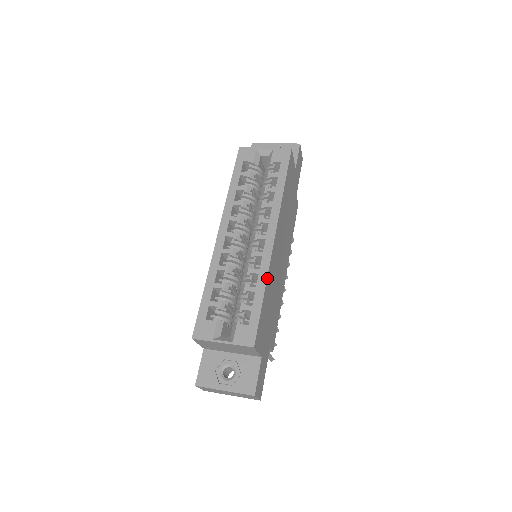
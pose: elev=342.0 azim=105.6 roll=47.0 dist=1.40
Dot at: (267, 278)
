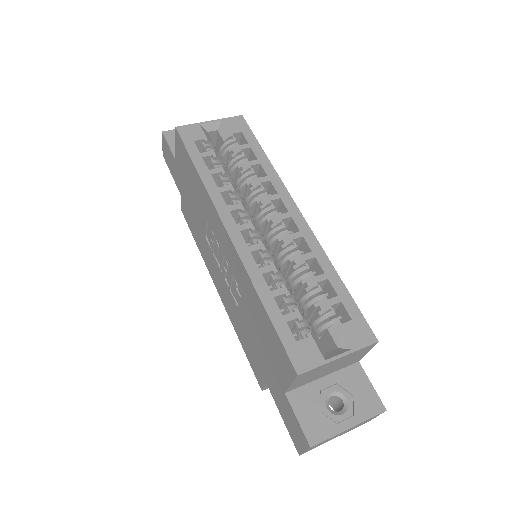
Dot at: (327, 258)
